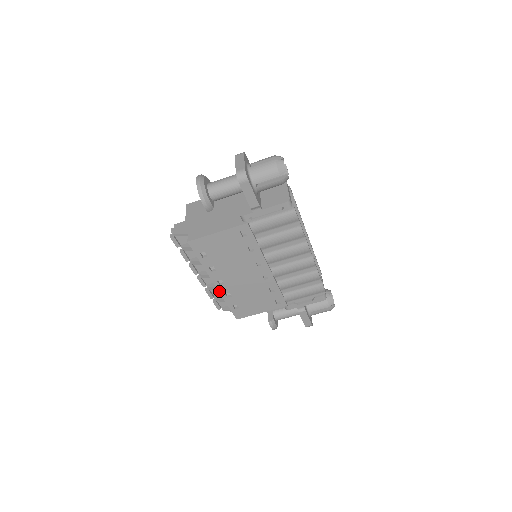
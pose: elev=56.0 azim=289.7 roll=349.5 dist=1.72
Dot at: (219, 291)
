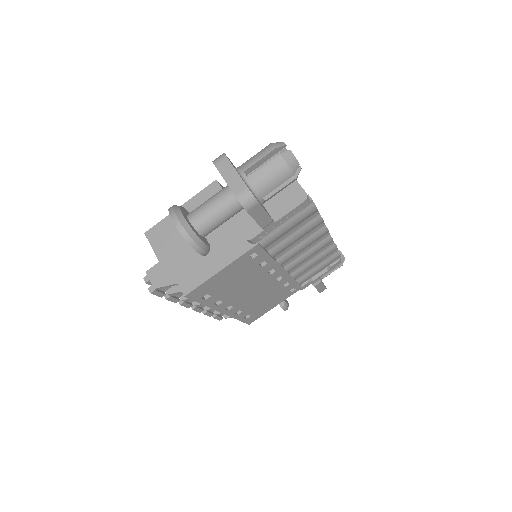
Dot at: (228, 315)
